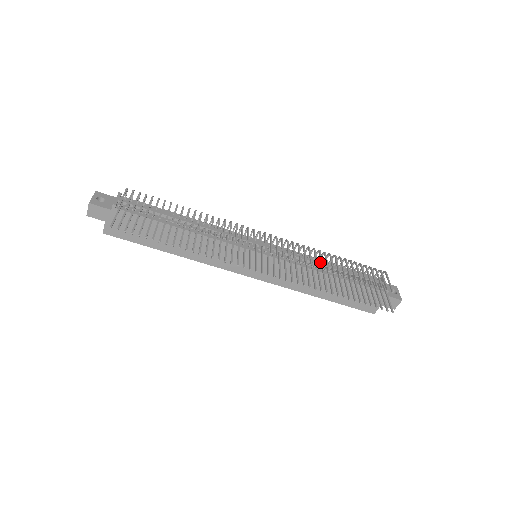
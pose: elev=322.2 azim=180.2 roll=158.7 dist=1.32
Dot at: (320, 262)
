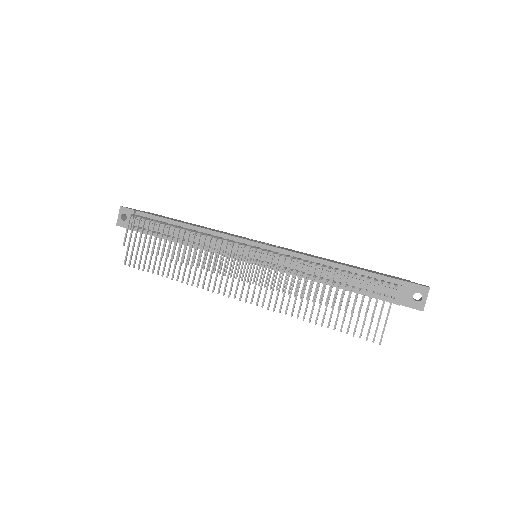
Dot at: (317, 269)
